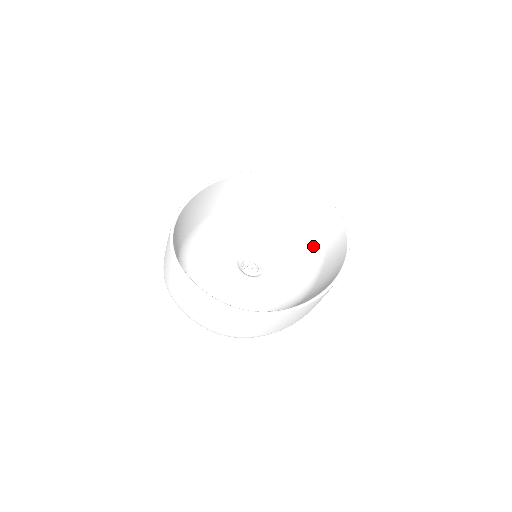
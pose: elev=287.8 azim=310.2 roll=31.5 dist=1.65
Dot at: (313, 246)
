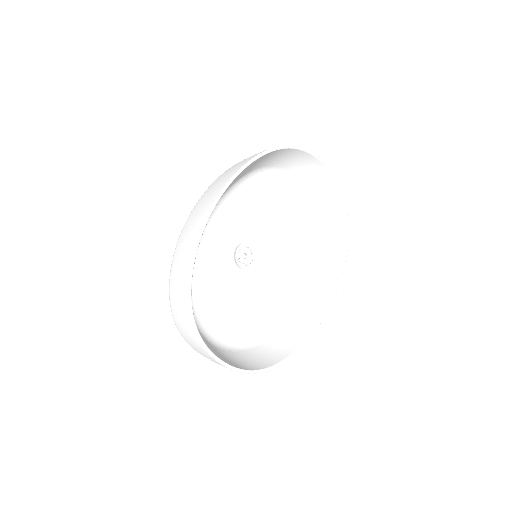
Dot at: (306, 216)
